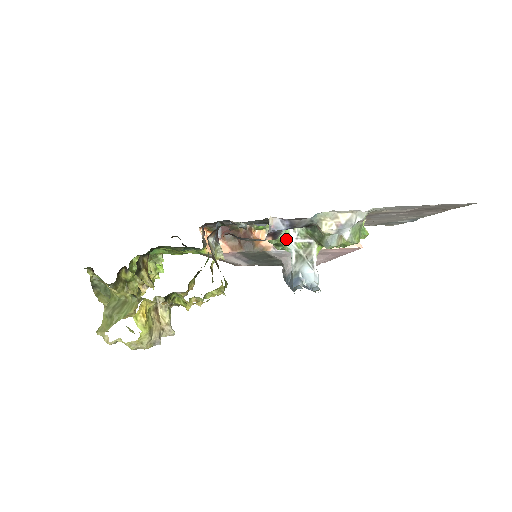
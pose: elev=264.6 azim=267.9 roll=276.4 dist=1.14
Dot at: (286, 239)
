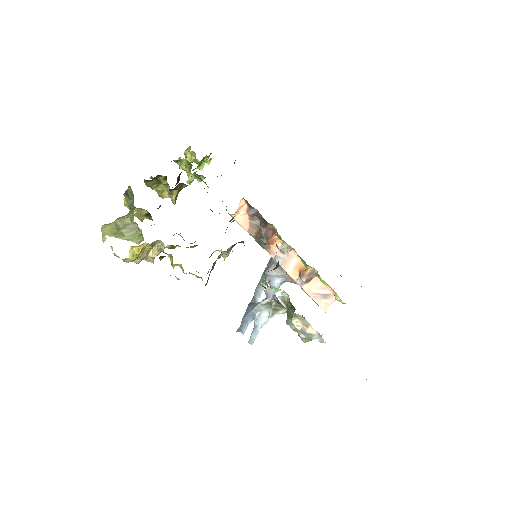
Dot at: occluded
